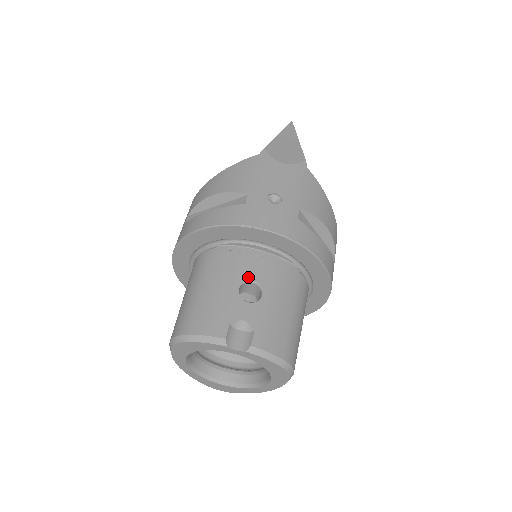
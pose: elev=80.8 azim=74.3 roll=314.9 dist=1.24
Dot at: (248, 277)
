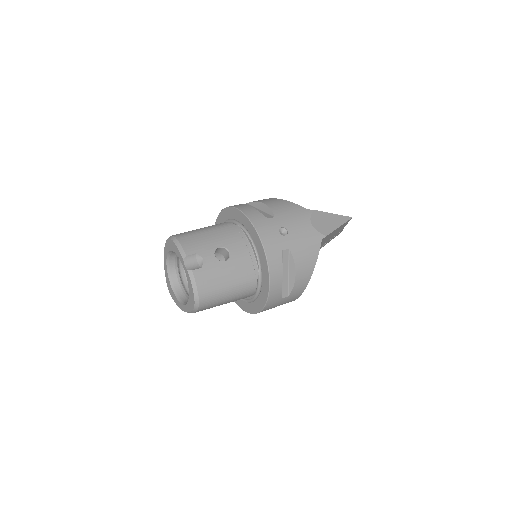
Dot at: (230, 248)
